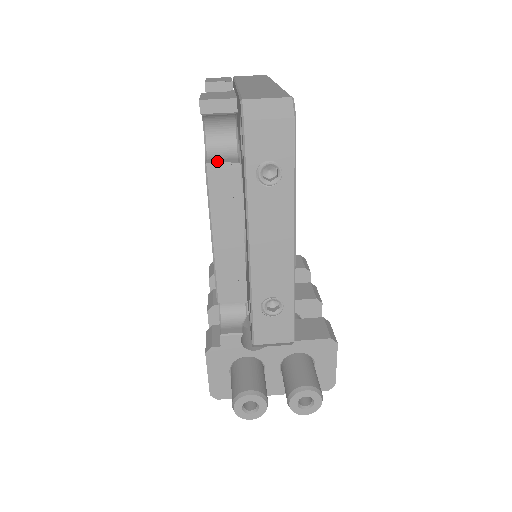
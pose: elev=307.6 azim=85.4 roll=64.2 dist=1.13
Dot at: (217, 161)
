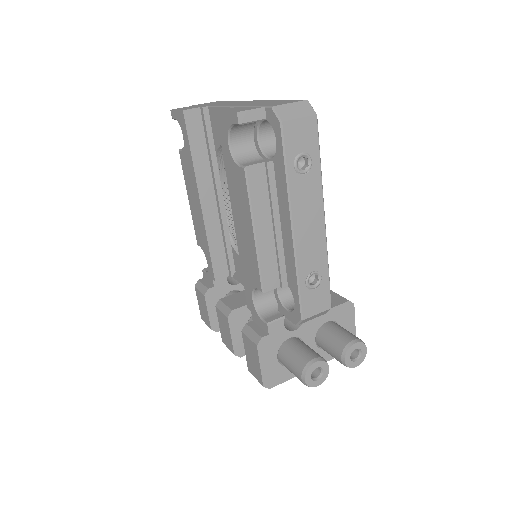
Dot at: (252, 163)
